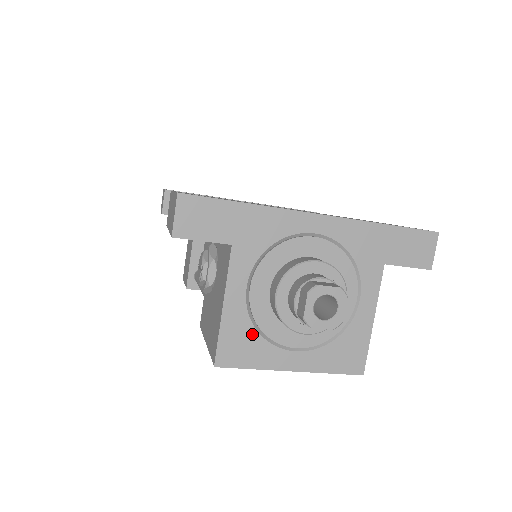
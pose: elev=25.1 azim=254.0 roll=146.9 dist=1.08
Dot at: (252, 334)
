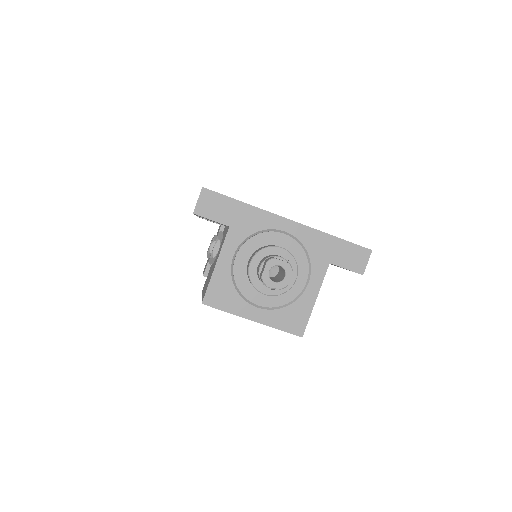
Dot at: (231, 288)
